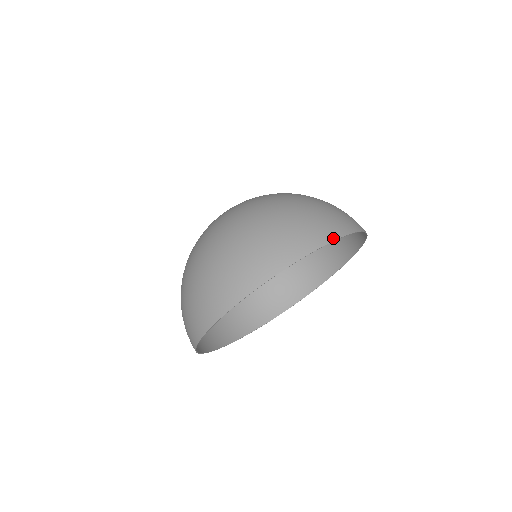
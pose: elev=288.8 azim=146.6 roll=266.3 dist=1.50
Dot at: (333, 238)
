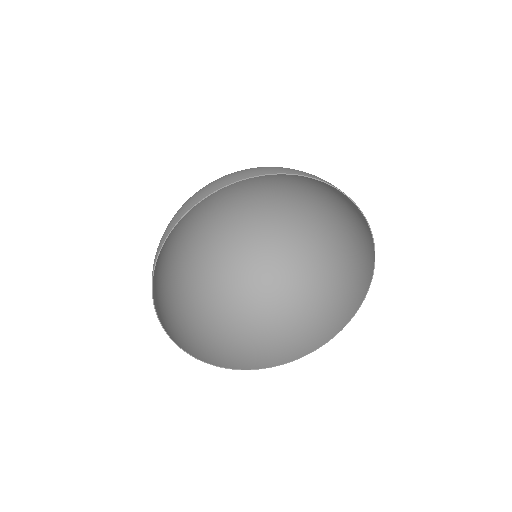
Dot at: (252, 175)
